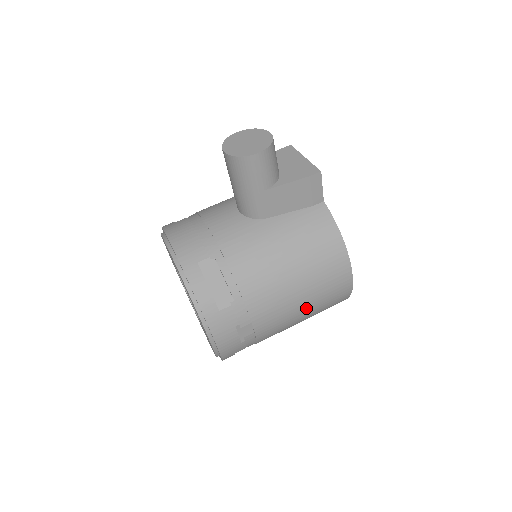
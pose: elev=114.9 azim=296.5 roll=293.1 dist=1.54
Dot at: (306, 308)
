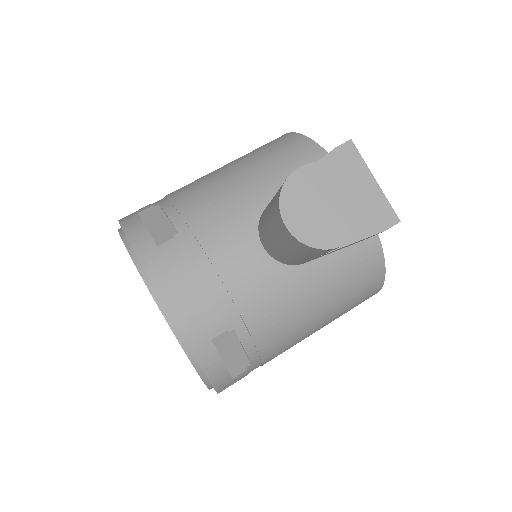
Dot at: occluded
